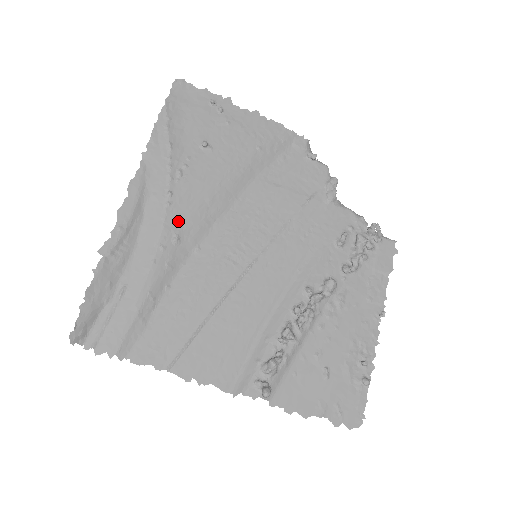
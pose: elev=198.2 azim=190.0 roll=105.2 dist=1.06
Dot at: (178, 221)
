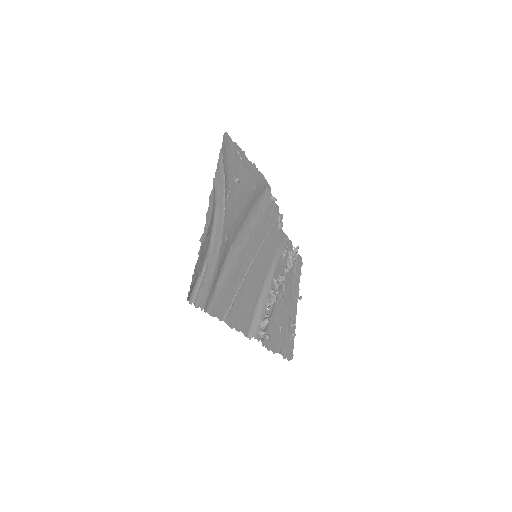
Dot at: (228, 227)
